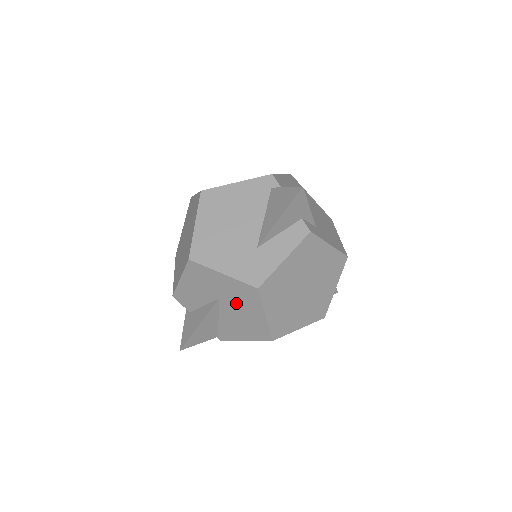
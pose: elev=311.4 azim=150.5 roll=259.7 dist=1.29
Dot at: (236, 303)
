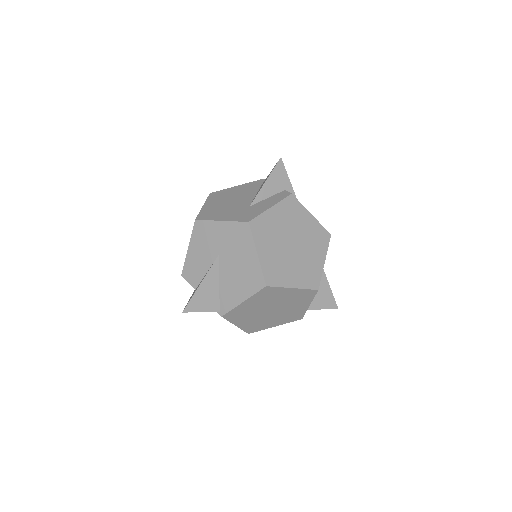
Dot at: (233, 252)
